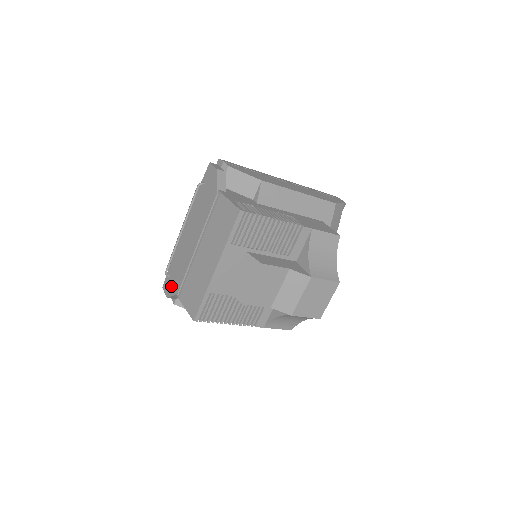
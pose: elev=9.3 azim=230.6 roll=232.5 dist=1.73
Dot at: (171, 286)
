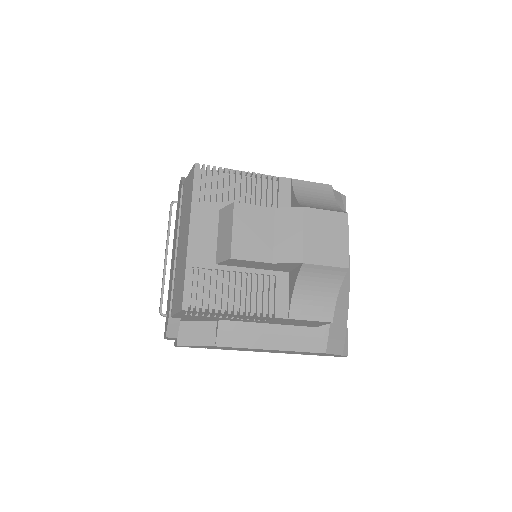
Dot at: (167, 319)
